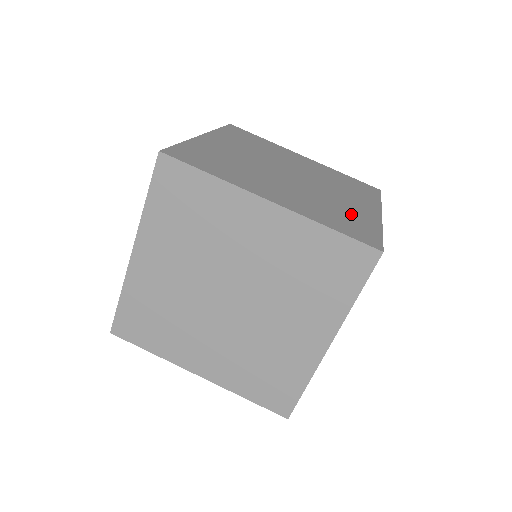
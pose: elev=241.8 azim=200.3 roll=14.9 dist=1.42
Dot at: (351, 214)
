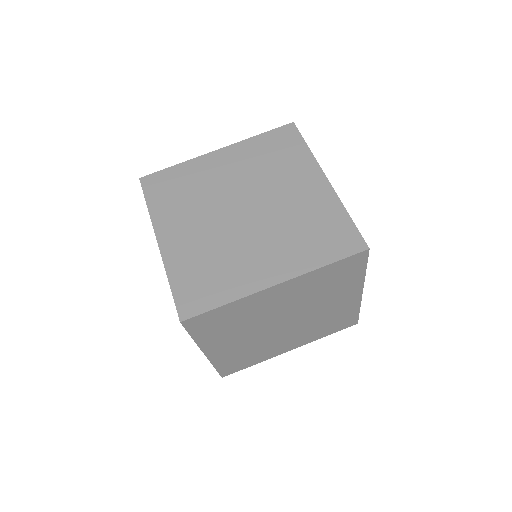
Dot at: occluded
